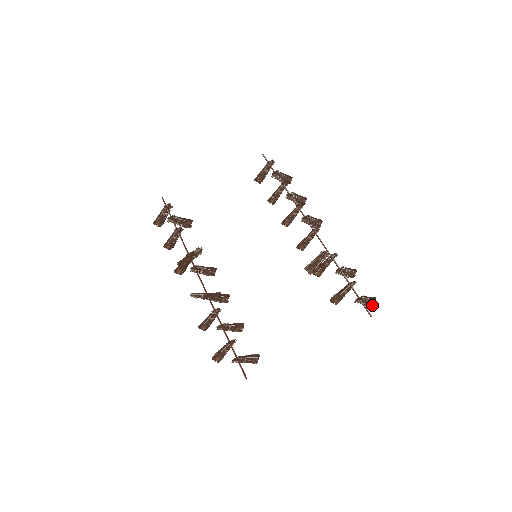
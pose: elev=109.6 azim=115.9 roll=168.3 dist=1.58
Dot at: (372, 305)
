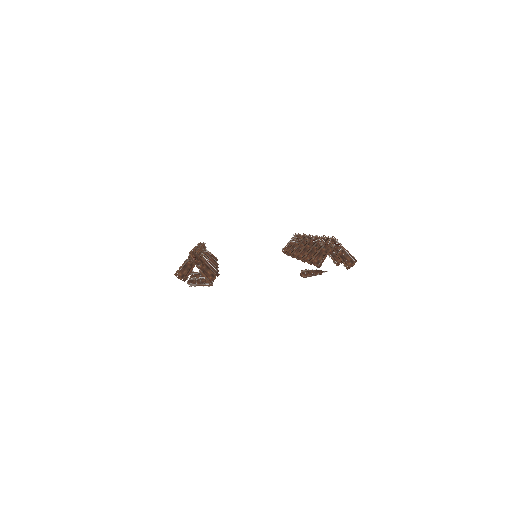
Dot at: (352, 265)
